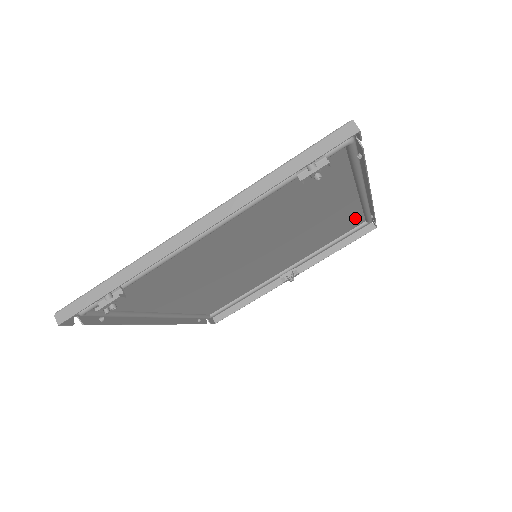
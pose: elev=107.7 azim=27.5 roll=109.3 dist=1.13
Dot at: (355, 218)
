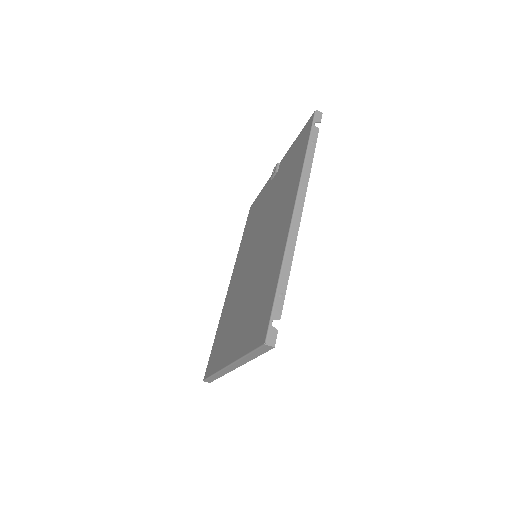
Dot at: (300, 160)
